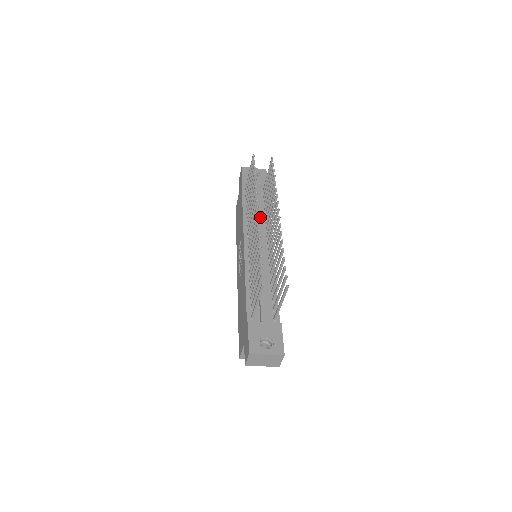
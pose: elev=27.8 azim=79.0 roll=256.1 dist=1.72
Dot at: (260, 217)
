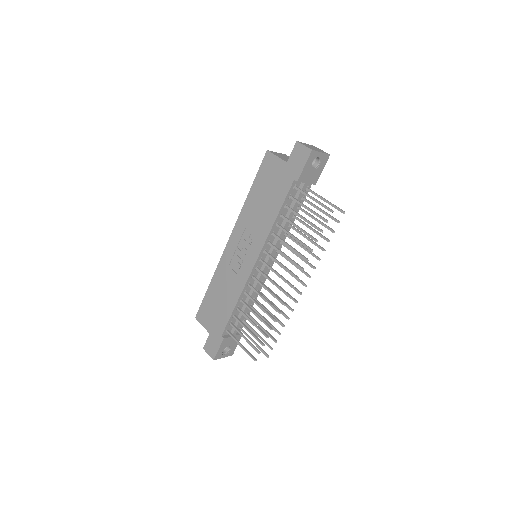
Dot at: occluded
